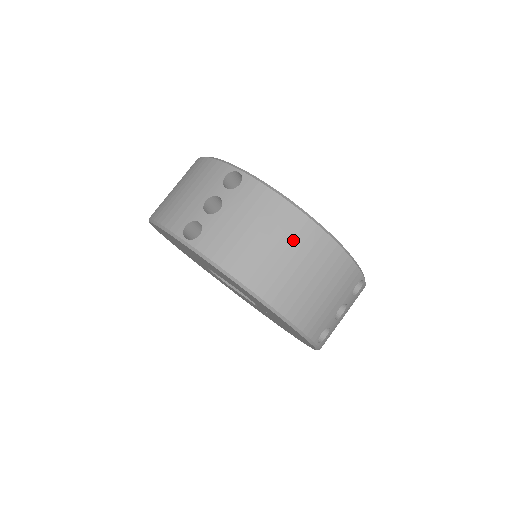
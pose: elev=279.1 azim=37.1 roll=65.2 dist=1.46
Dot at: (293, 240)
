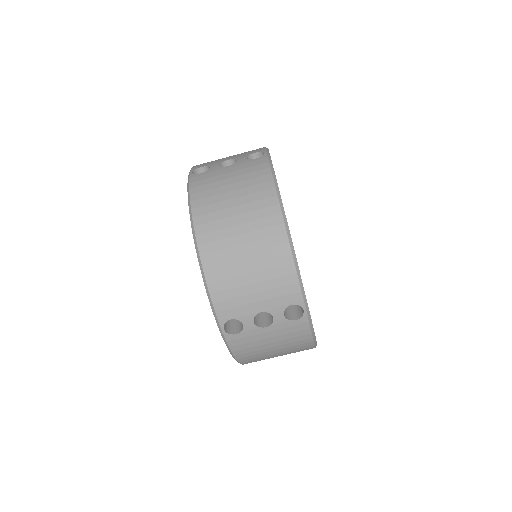
Dot at: (253, 211)
